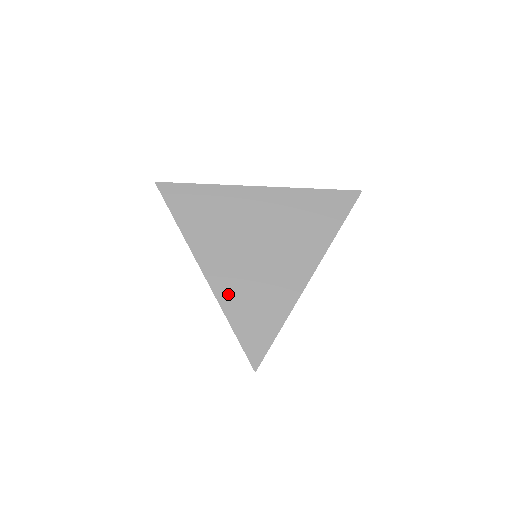
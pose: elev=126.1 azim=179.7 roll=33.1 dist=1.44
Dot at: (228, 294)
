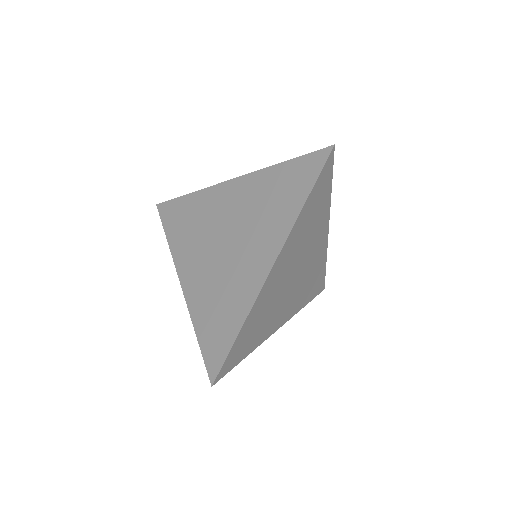
Dot at: (197, 301)
